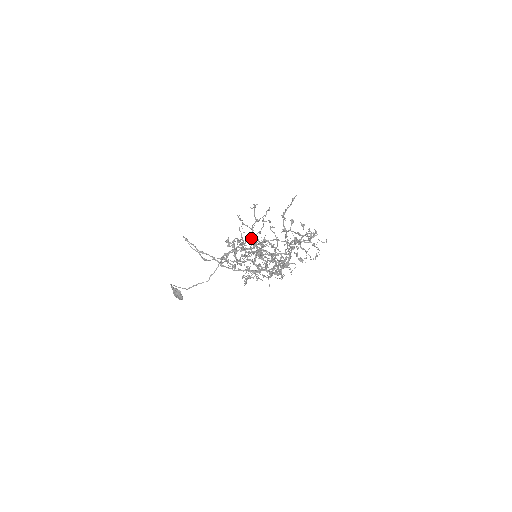
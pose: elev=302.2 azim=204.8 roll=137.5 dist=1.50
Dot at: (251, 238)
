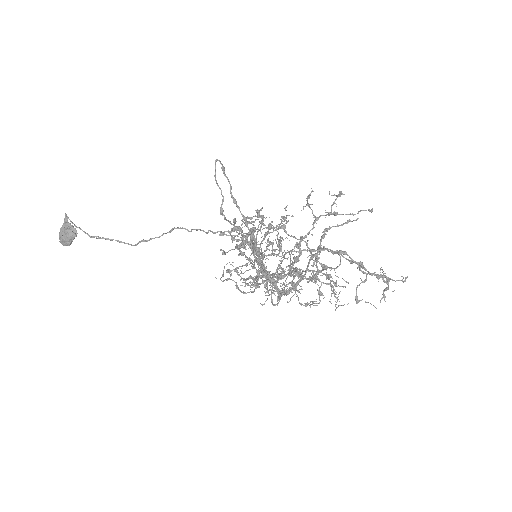
Dot at: (218, 231)
